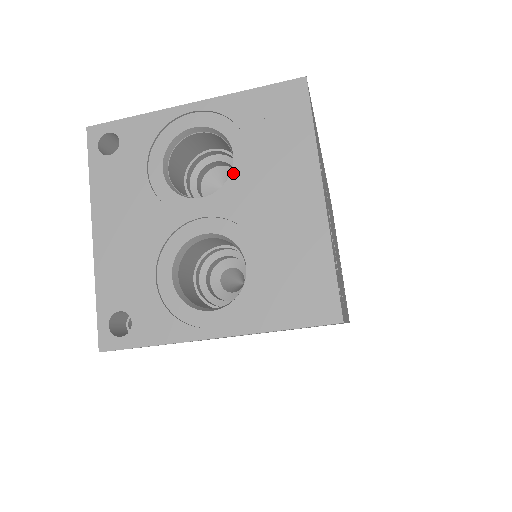
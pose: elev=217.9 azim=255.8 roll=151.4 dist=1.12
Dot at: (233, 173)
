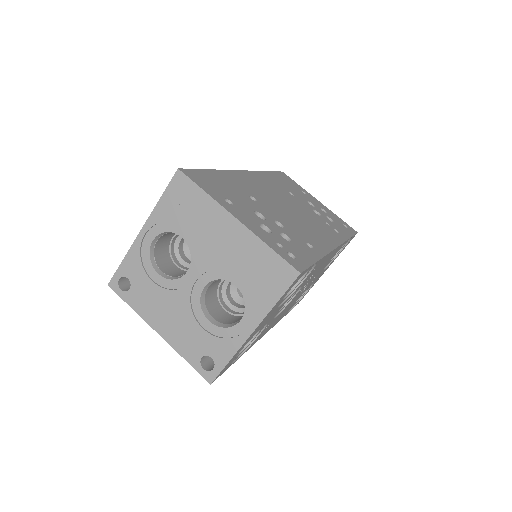
Dot at: (190, 247)
